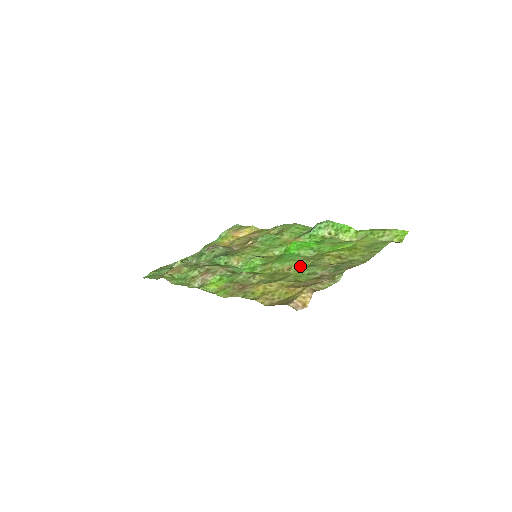
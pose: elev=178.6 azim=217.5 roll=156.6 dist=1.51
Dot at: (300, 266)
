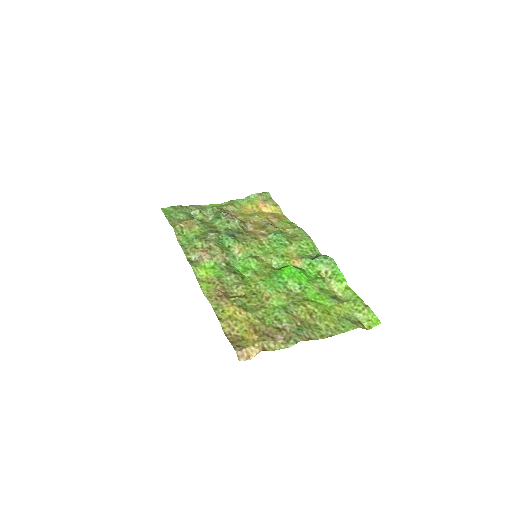
Dot at: (277, 302)
